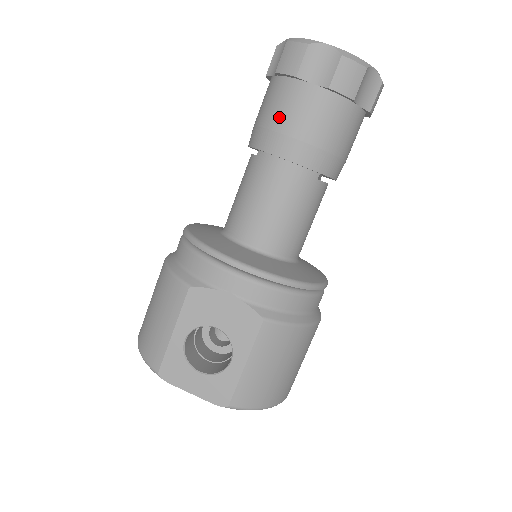
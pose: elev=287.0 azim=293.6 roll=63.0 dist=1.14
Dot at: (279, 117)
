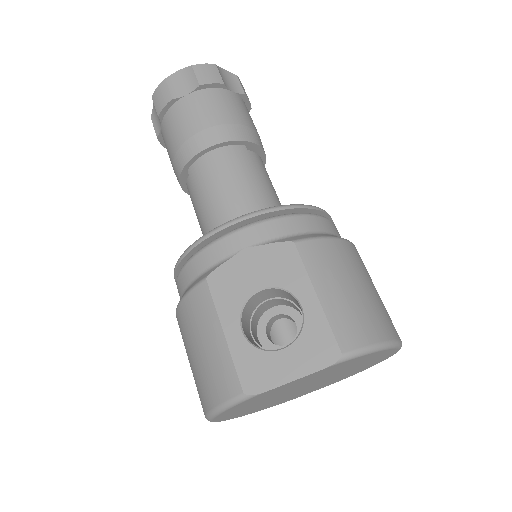
Dot at: (182, 131)
